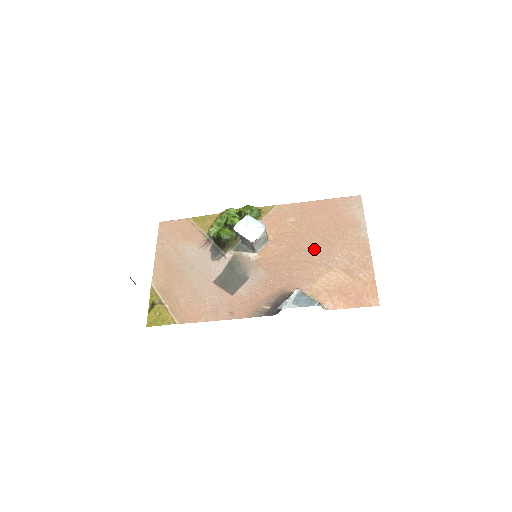
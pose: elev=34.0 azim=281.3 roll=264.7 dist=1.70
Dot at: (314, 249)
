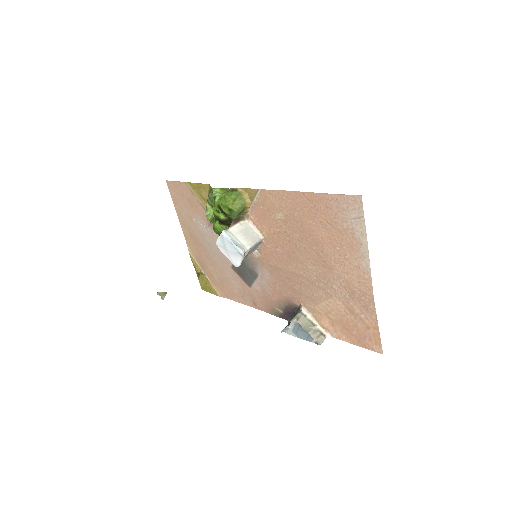
Dot at: (310, 266)
